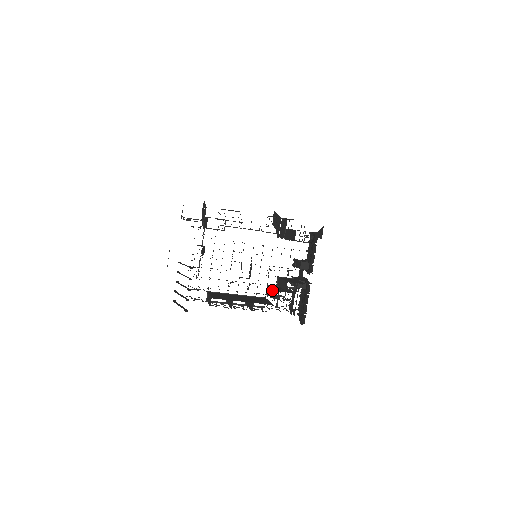
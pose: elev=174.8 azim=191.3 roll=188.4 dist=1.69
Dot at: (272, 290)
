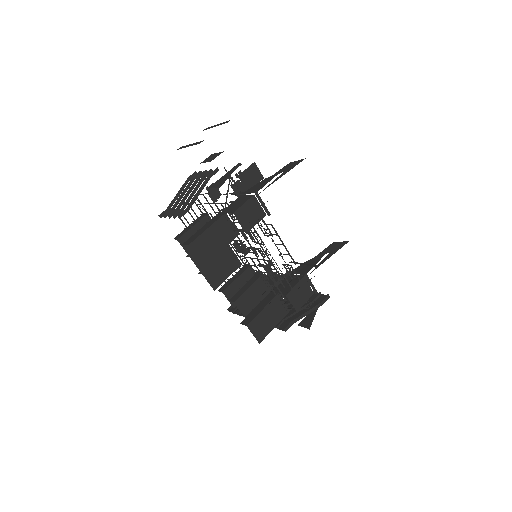
Dot at: (232, 282)
